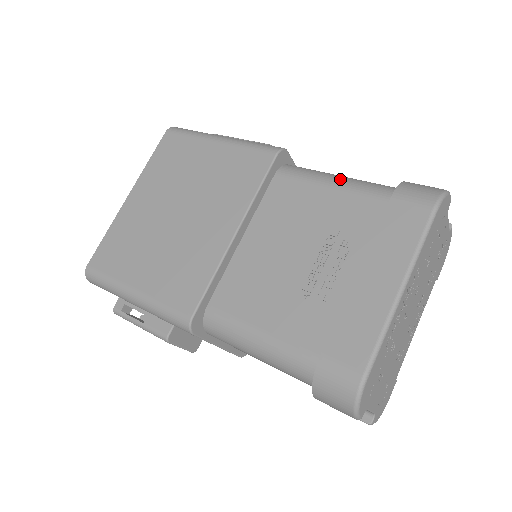
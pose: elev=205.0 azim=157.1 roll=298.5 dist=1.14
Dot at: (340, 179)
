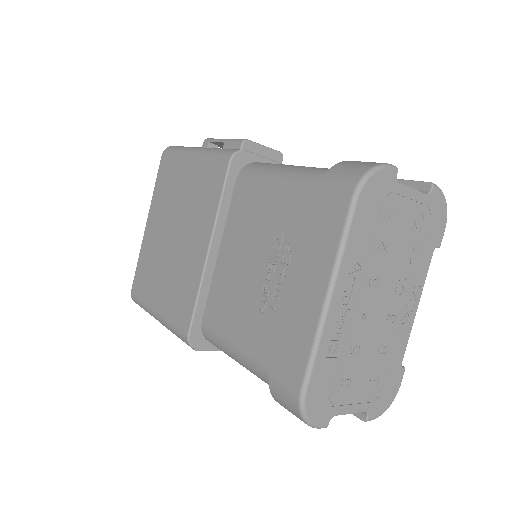
Dot at: (284, 173)
